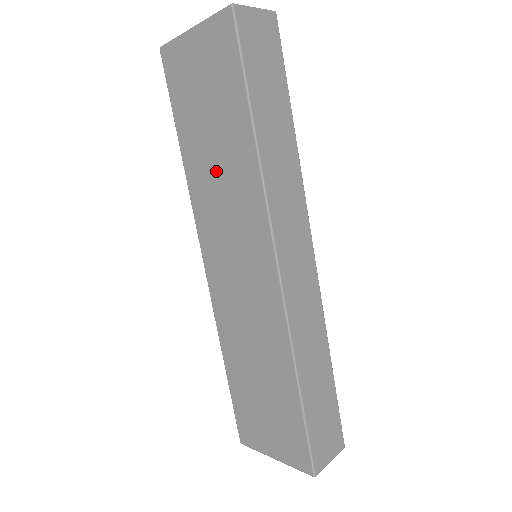
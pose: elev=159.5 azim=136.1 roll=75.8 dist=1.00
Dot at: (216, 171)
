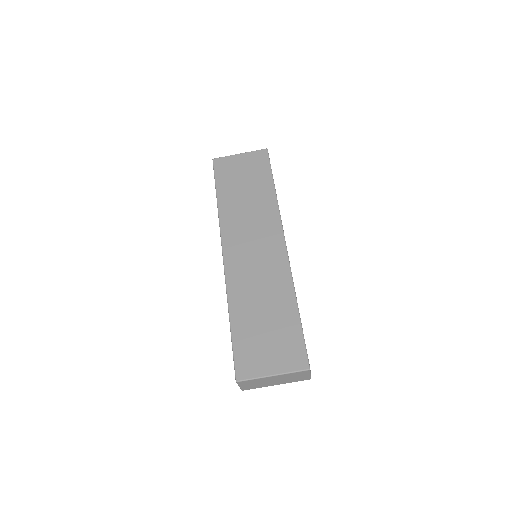
Dot at: (245, 206)
